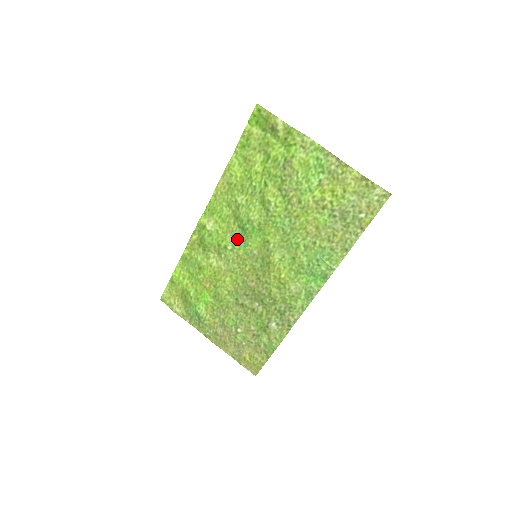
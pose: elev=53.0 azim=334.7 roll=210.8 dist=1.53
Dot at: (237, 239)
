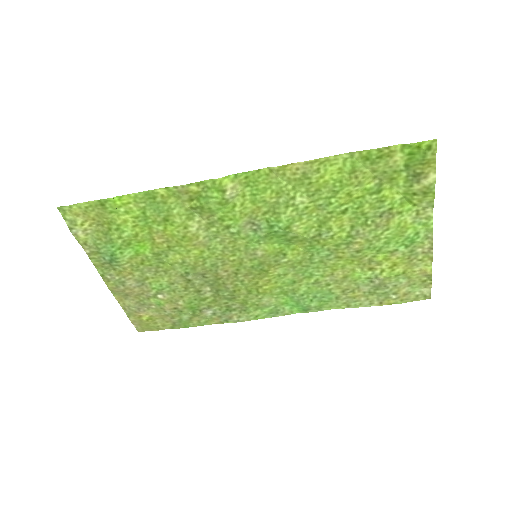
Dot at: (251, 229)
